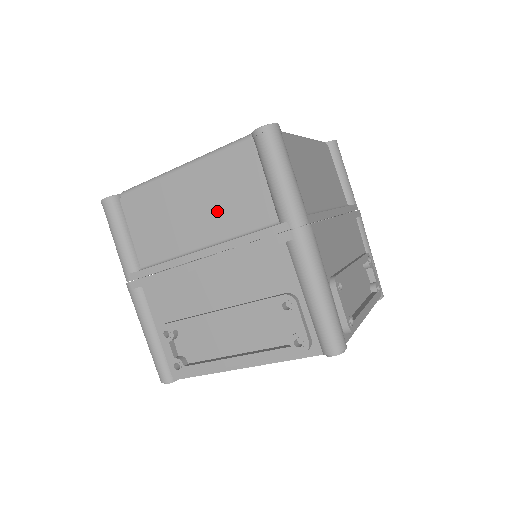
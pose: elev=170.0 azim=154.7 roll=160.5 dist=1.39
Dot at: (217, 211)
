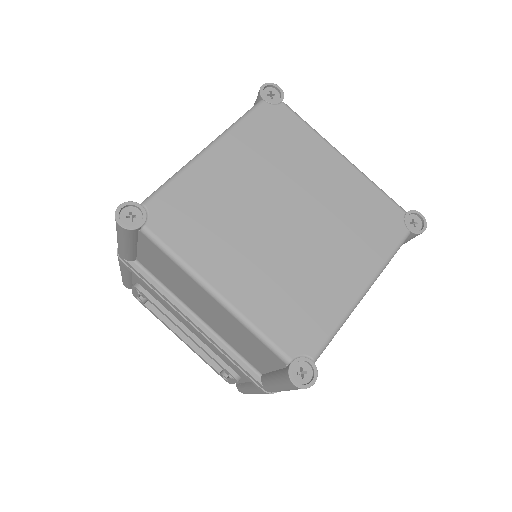
Dot at: (224, 330)
